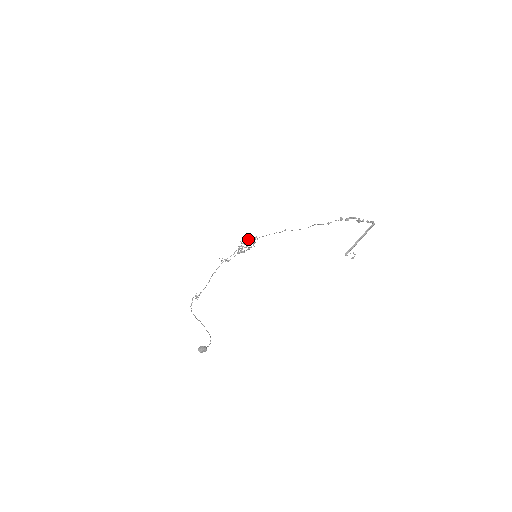
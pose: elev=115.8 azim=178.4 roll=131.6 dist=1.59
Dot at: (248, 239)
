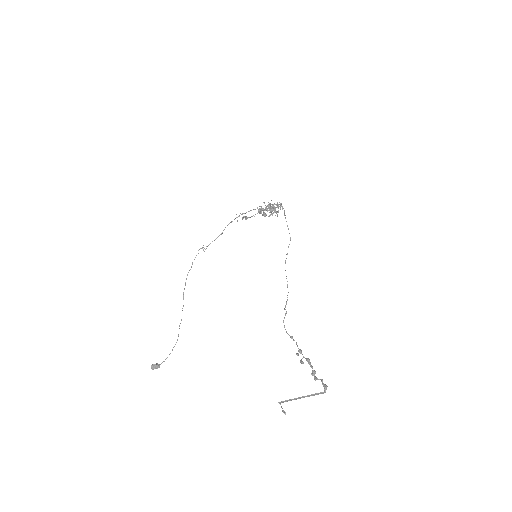
Dot at: occluded
